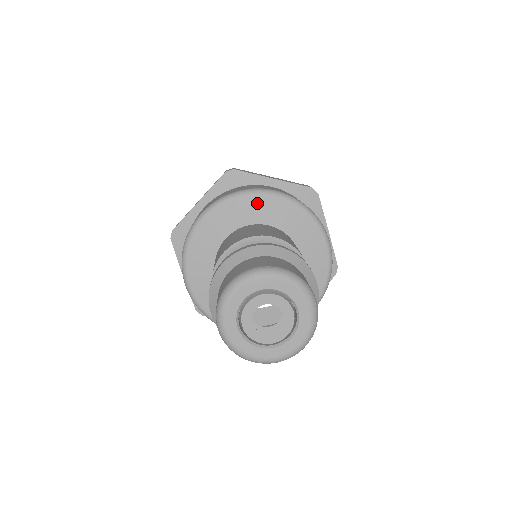
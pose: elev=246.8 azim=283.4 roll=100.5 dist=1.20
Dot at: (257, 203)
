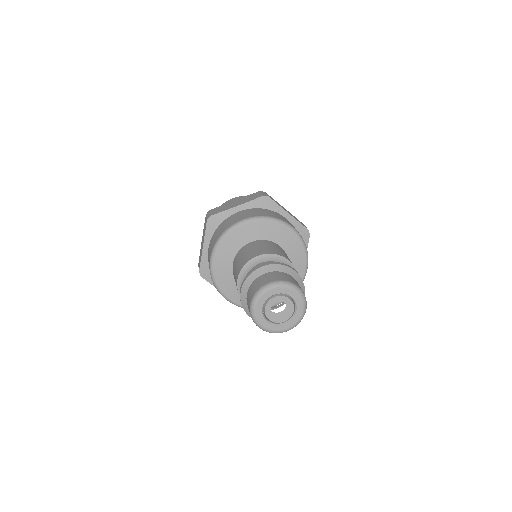
Dot at: (279, 230)
